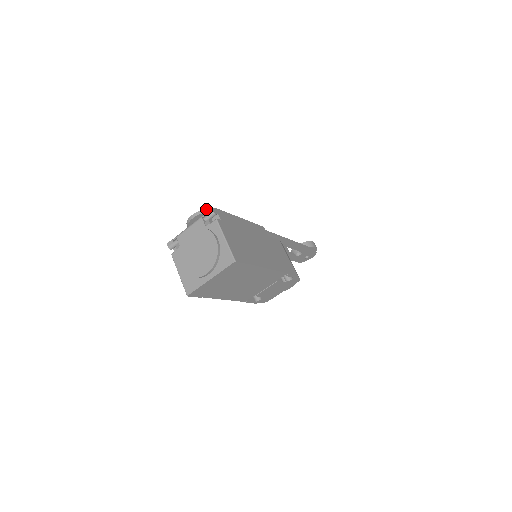
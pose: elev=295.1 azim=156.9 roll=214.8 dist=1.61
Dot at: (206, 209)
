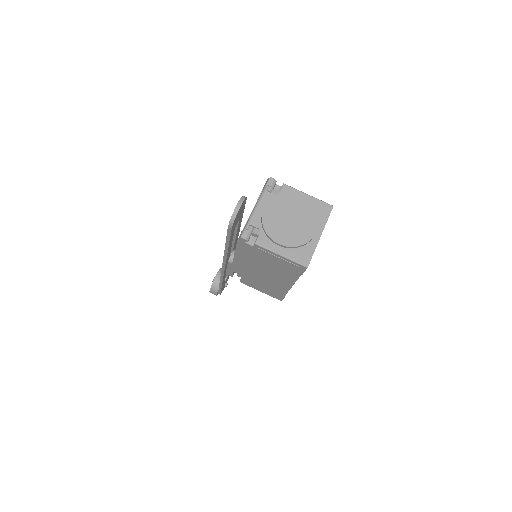
Dot at: occluded
